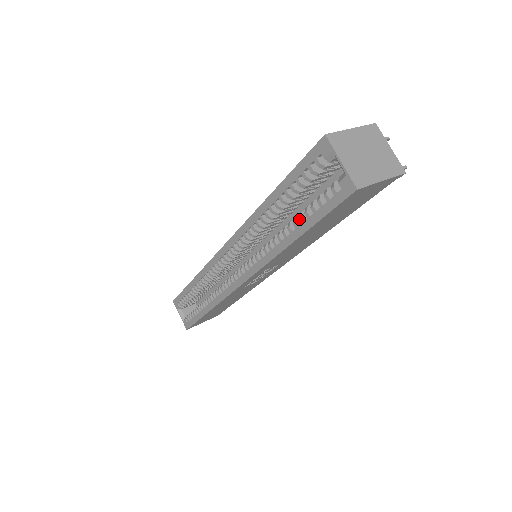
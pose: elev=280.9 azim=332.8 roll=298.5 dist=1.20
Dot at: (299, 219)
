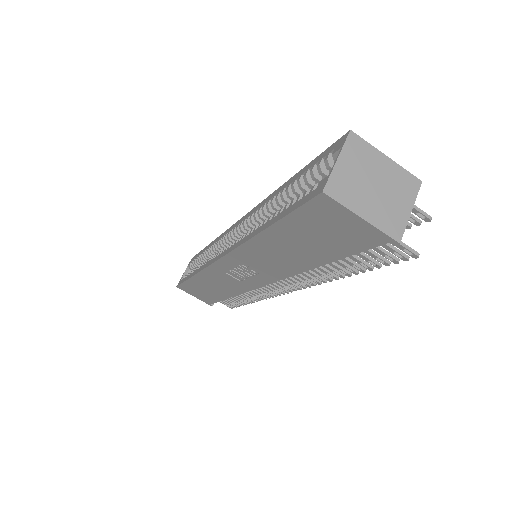
Dot at: (279, 210)
